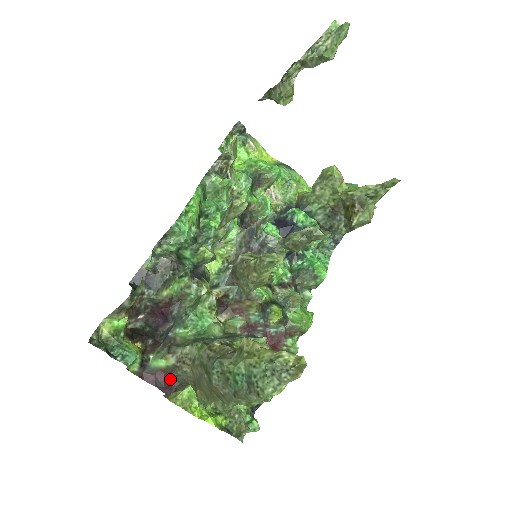
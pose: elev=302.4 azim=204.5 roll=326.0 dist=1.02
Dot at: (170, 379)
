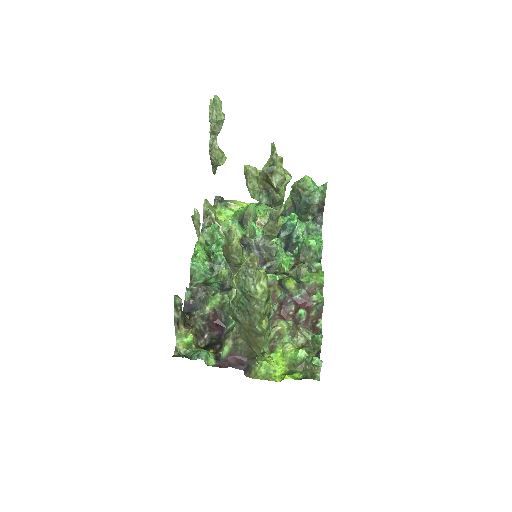
Dot at: (239, 358)
